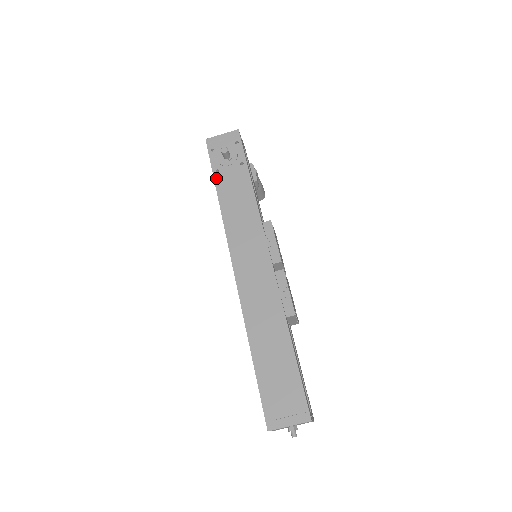
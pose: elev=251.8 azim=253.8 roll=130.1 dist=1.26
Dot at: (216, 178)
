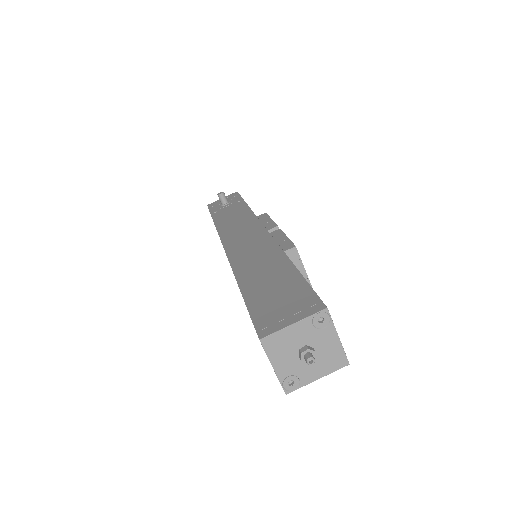
Dot at: (213, 215)
